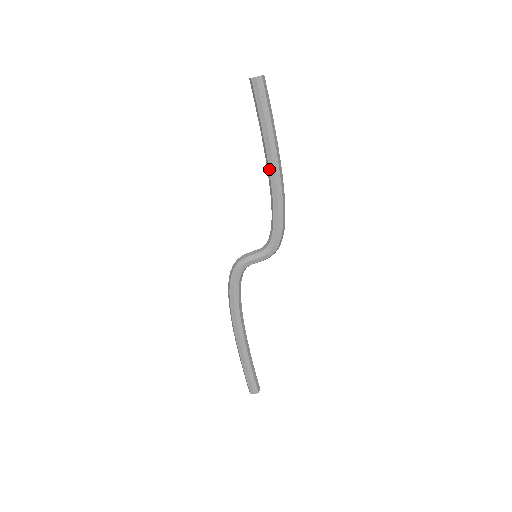
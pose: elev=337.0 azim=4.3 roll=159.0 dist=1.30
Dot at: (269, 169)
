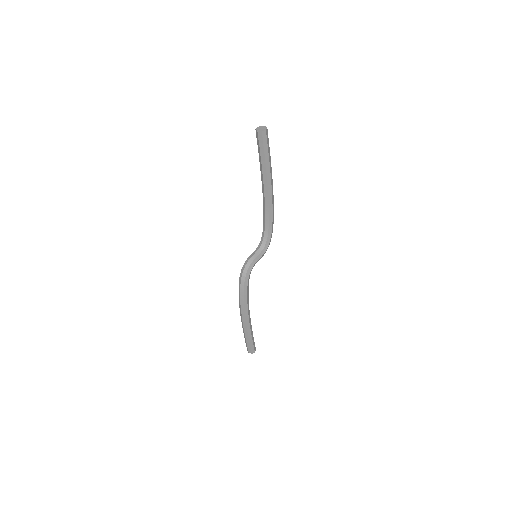
Dot at: (268, 192)
